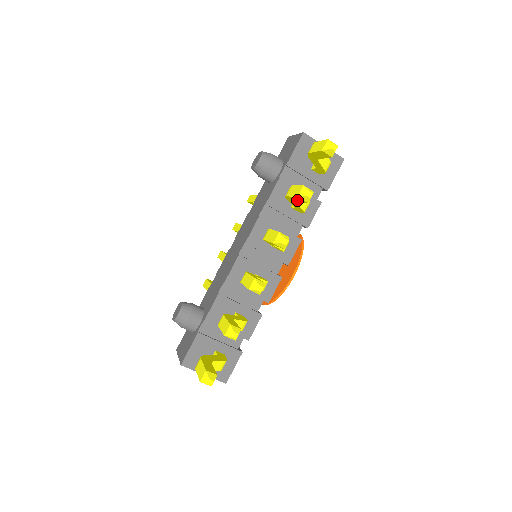
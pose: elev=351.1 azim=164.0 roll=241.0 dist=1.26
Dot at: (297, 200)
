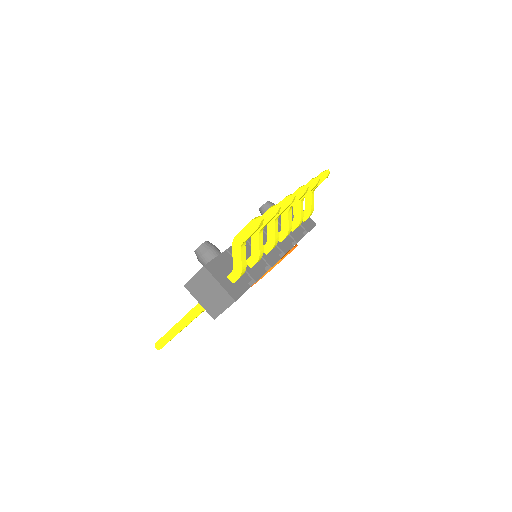
Dot at: occluded
